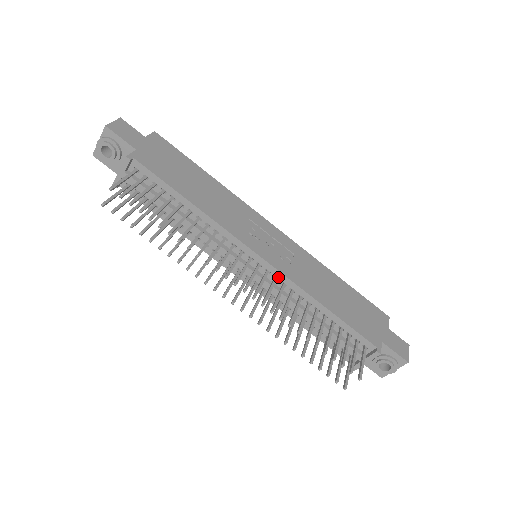
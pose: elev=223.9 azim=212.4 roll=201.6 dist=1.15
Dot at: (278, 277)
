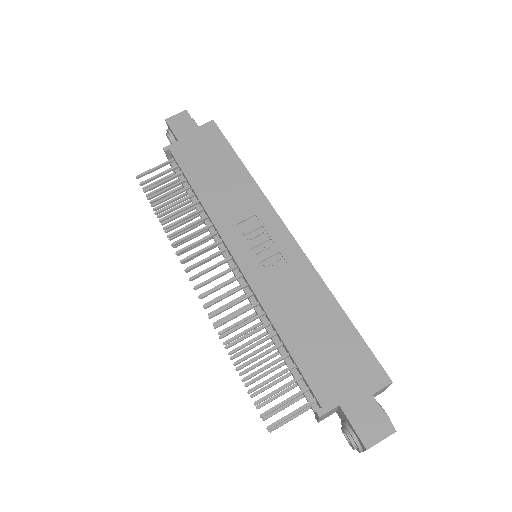
Dot at: (248, 284)
